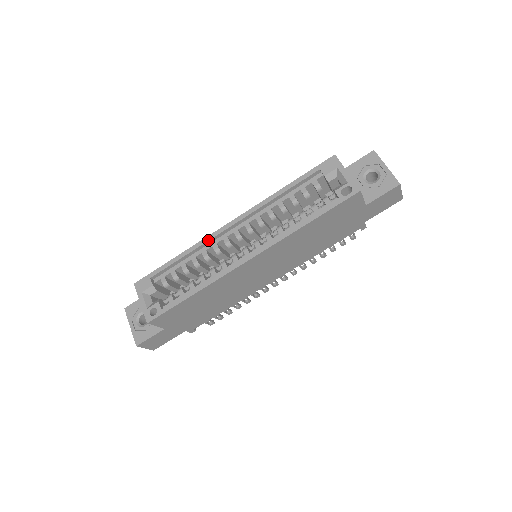
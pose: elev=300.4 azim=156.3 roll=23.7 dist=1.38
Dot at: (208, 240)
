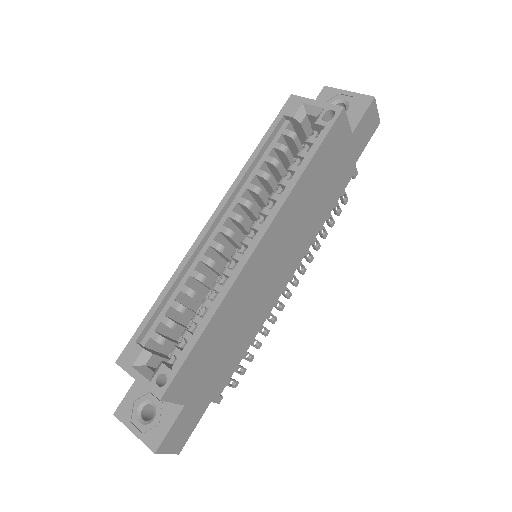
Dot at: (191, 254)
